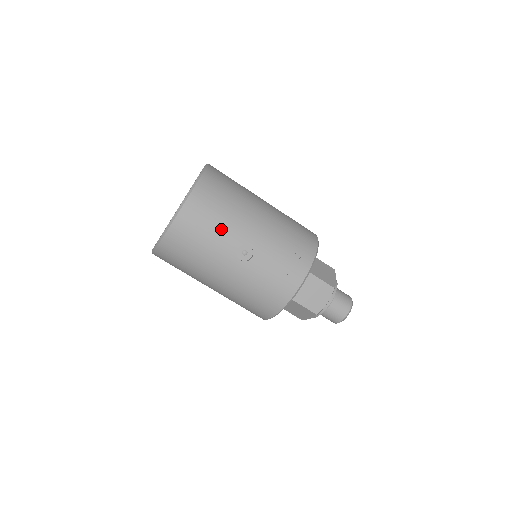
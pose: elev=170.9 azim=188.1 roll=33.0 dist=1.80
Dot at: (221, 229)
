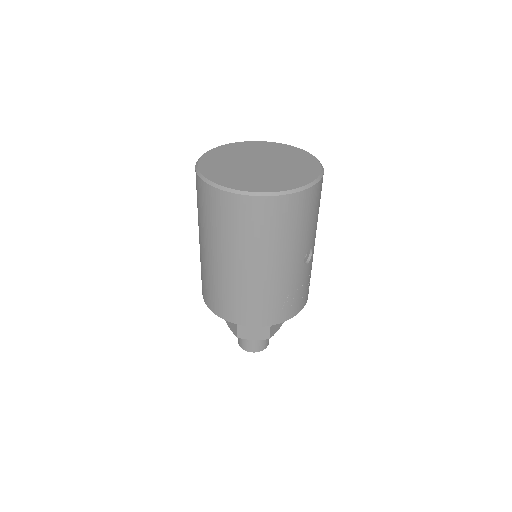
Dot at: (315, 222)
